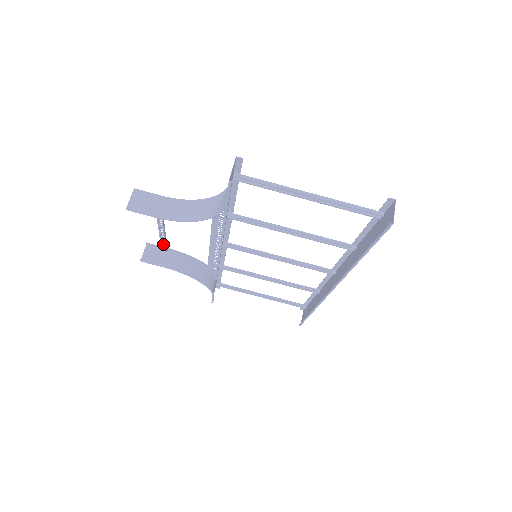
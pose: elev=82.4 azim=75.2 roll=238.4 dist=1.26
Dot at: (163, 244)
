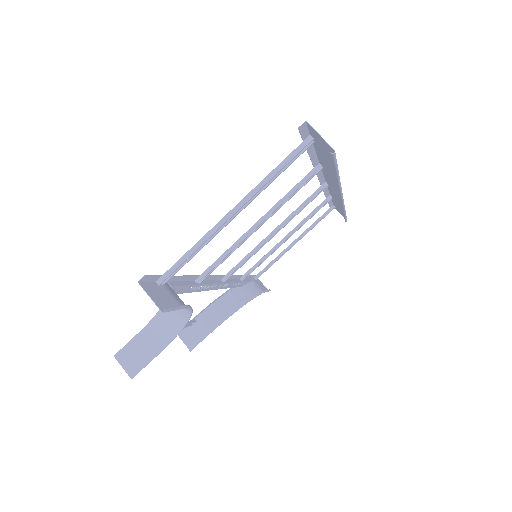
Dot at: occluded
